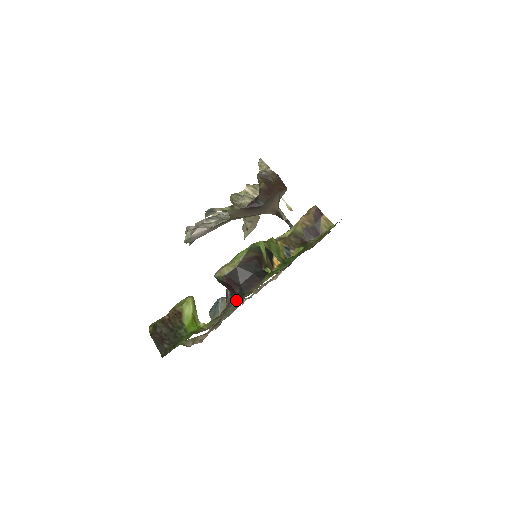
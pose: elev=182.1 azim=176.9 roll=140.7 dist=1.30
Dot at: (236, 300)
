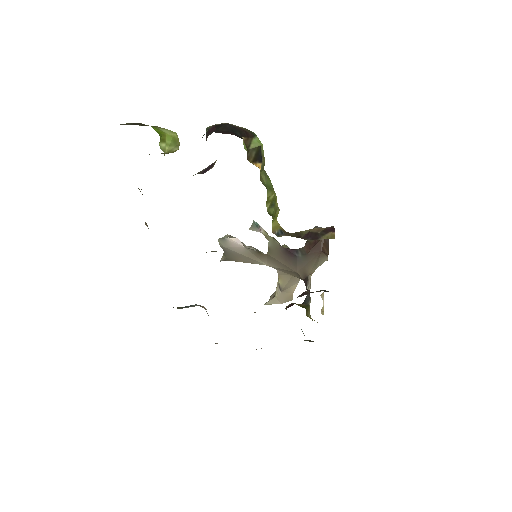
Dot at: occluded
